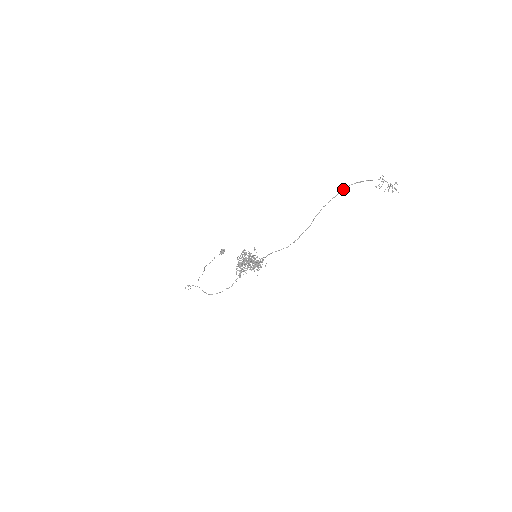
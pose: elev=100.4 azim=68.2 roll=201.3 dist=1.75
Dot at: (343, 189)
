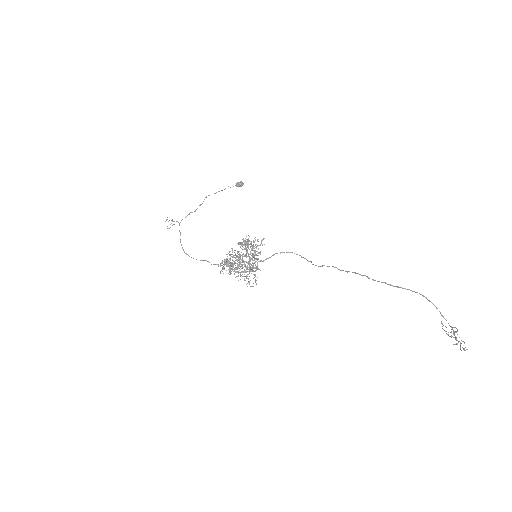
Dot at: (403, 288)
